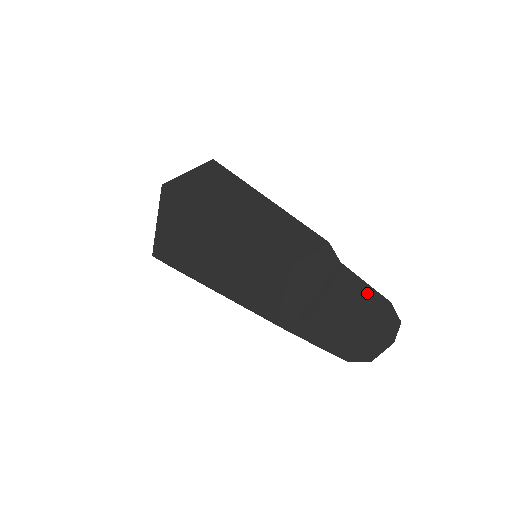
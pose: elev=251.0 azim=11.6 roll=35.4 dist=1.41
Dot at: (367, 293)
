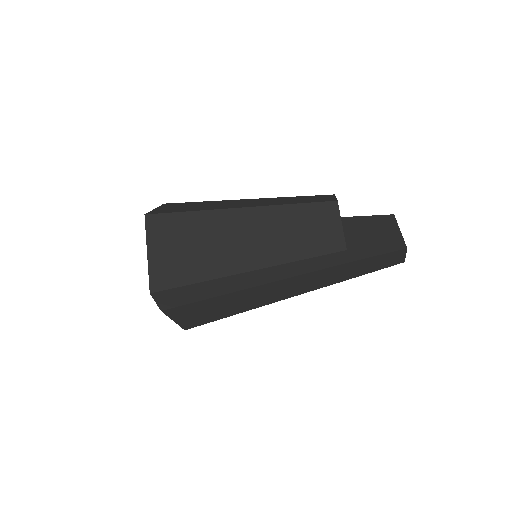
Dot at: (375, 219)
